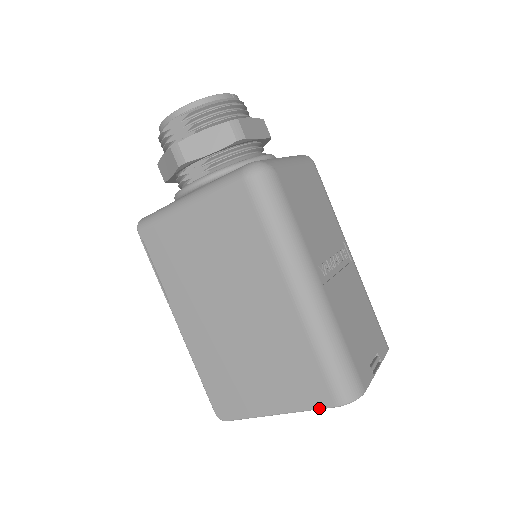
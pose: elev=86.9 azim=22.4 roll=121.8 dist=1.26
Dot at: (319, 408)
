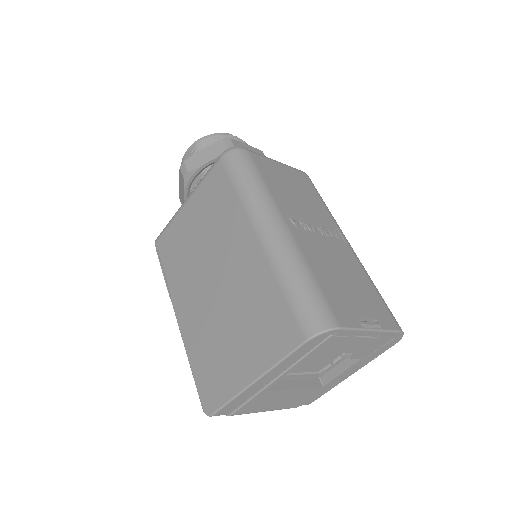
Dot at: (289, 352)
